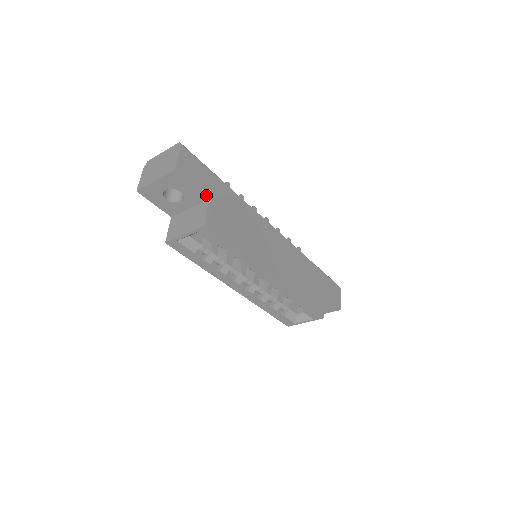
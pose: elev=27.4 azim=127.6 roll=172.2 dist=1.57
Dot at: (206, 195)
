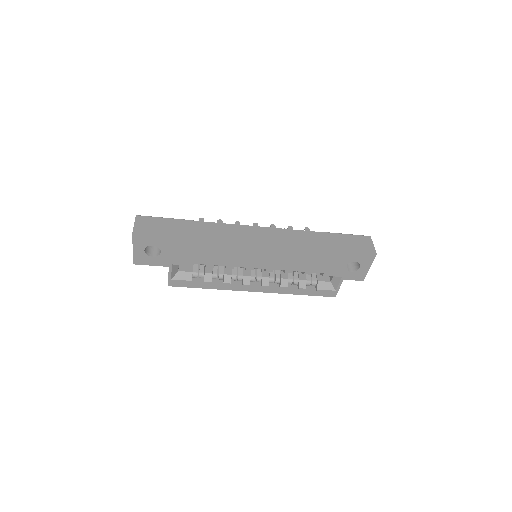
Dot at: (168, 236)
